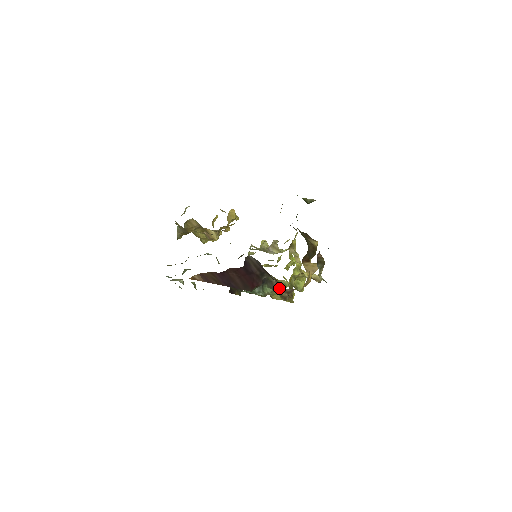
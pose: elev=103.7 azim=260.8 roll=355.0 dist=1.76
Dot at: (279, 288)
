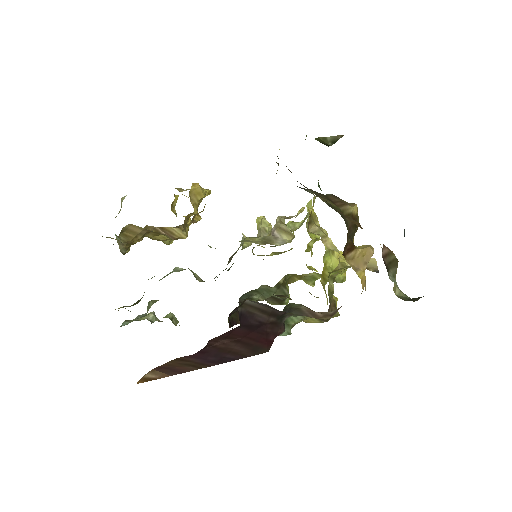
Dot at: (314, 314)
